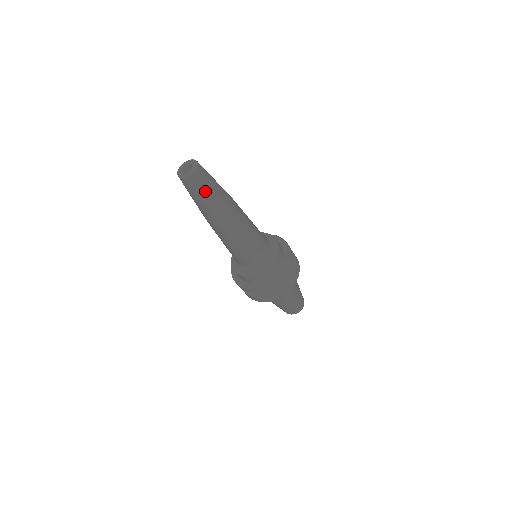
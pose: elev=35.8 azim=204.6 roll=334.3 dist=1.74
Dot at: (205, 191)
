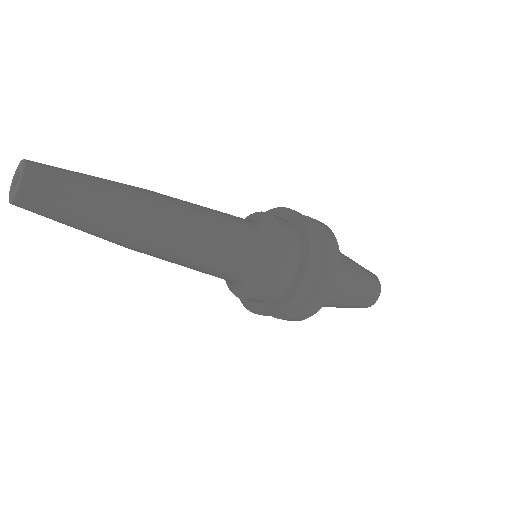
Dot at: (58, 221)
